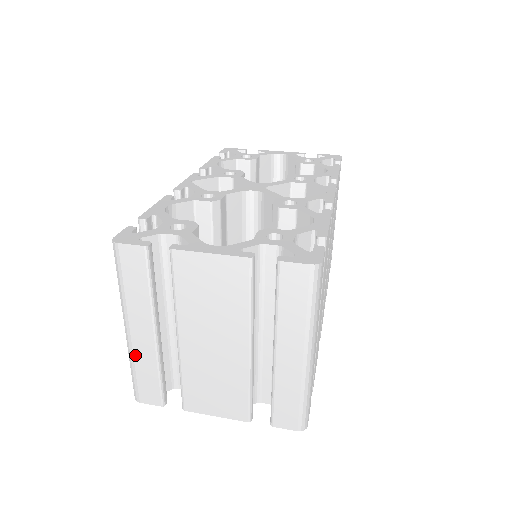
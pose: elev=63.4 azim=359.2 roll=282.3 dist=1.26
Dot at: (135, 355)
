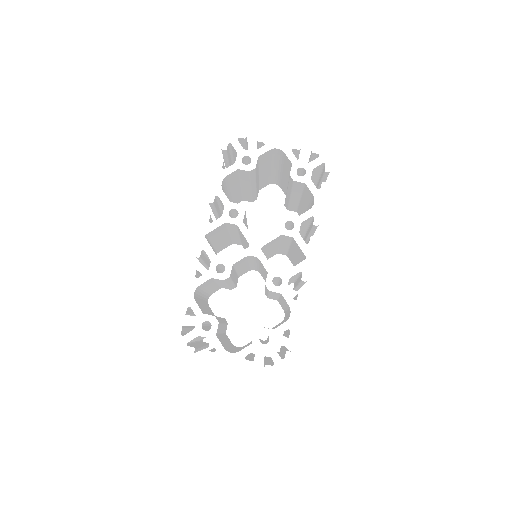
Dot at: occluded
